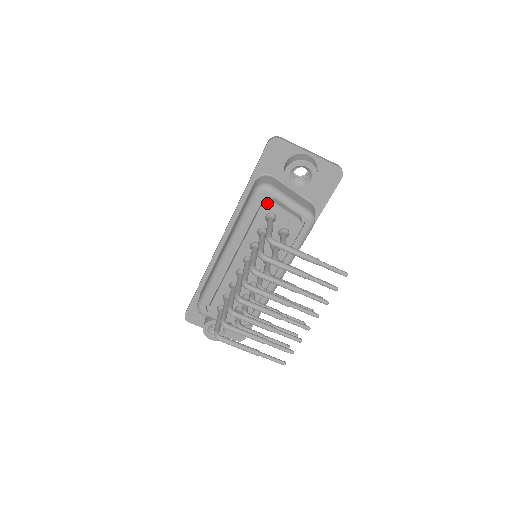
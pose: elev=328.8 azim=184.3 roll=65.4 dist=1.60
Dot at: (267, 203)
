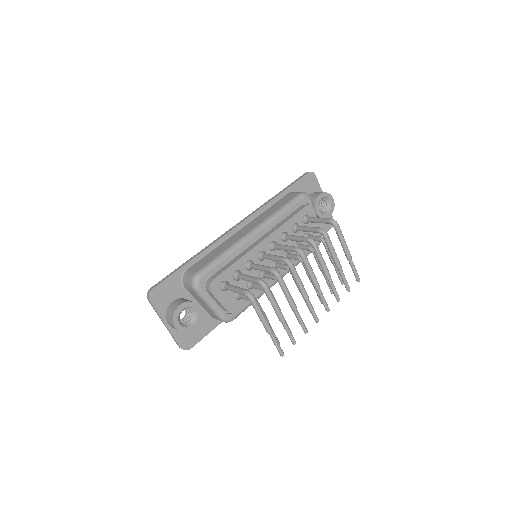
Dot at: (310, 206)
